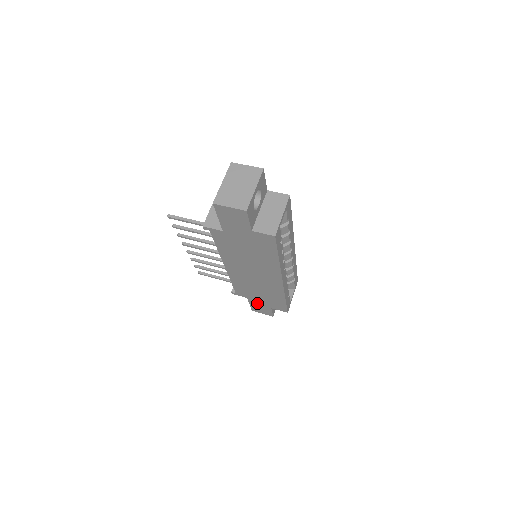
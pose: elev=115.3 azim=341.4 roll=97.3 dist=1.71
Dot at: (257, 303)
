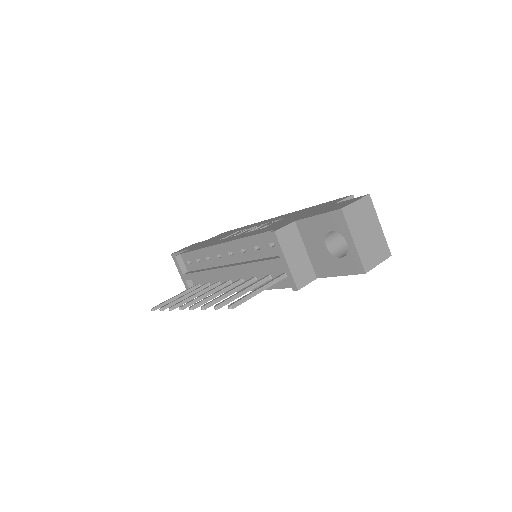
Dot at: occluded
